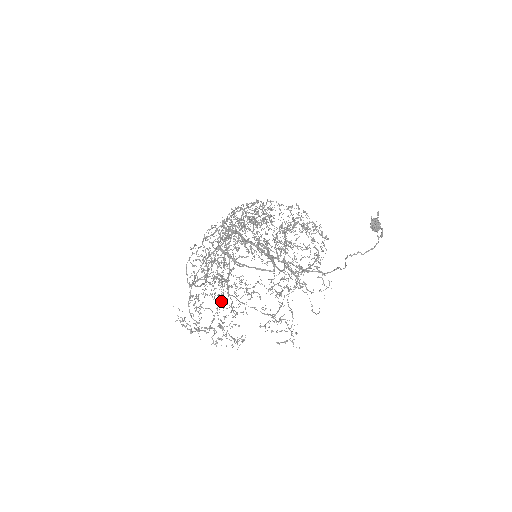
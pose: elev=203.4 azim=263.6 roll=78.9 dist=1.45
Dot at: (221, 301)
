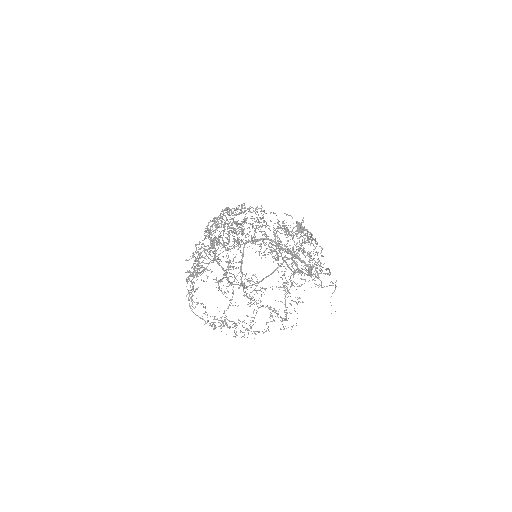
Dot at: (232, 297)
